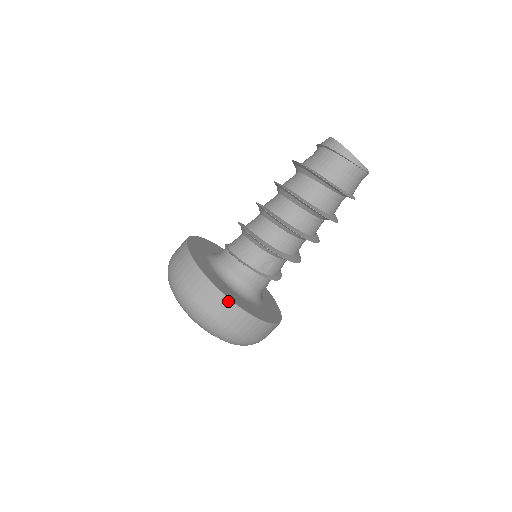
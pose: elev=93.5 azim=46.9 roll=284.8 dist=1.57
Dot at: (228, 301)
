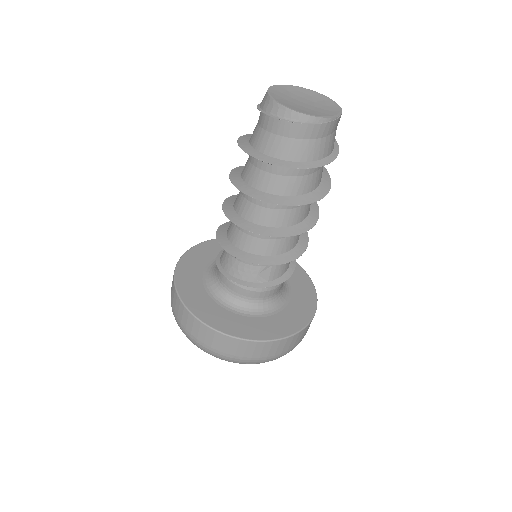
Dot at: (229, 338)
